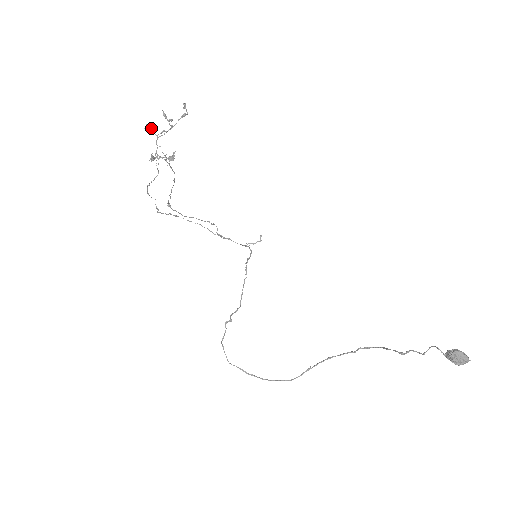
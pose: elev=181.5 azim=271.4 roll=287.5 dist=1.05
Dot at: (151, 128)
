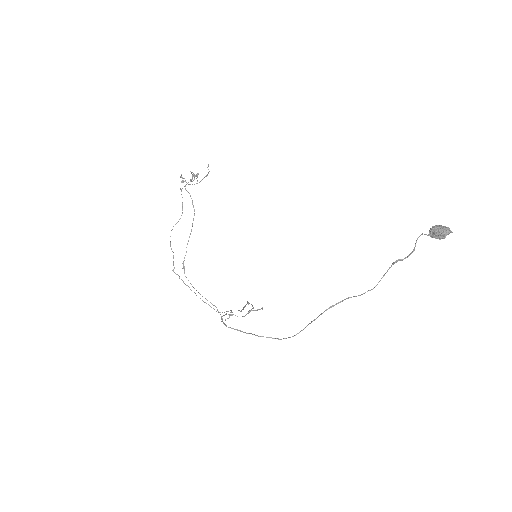
Dot at: (184, 178)
